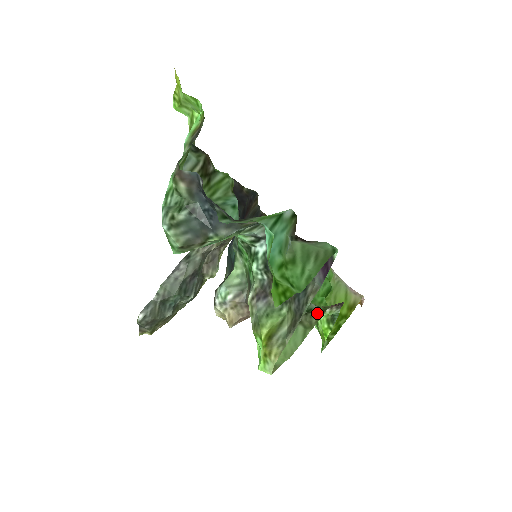
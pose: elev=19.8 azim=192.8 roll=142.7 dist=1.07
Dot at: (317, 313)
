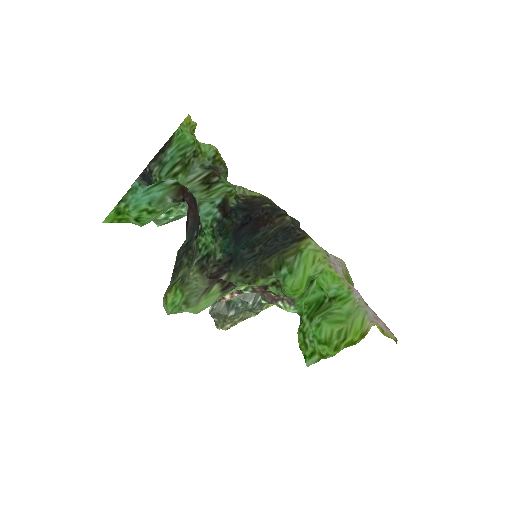
Dot at: (238, 288)
